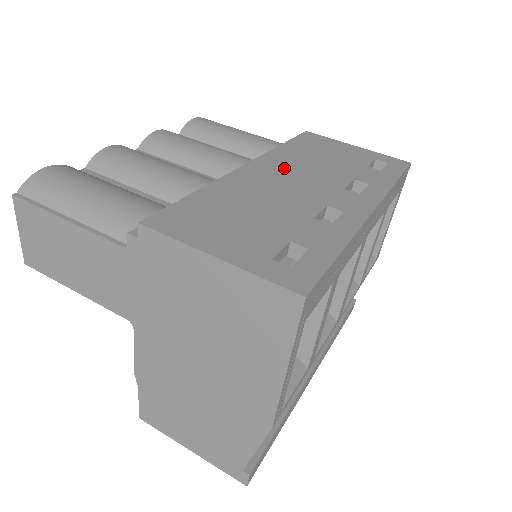
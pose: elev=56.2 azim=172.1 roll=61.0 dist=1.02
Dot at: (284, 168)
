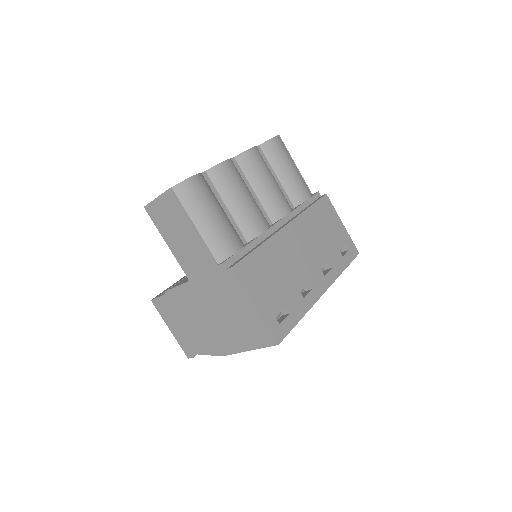
Dot at: (302, 236)
